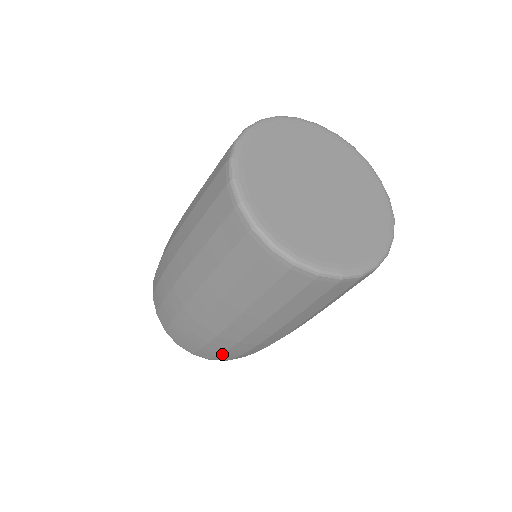
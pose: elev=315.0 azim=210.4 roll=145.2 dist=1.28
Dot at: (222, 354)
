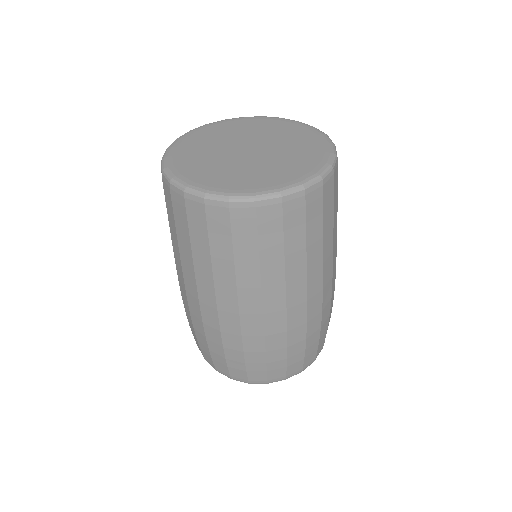
Dot at: (288, 360)
